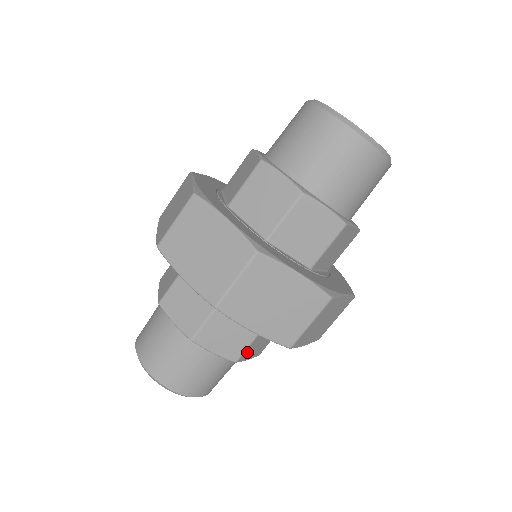
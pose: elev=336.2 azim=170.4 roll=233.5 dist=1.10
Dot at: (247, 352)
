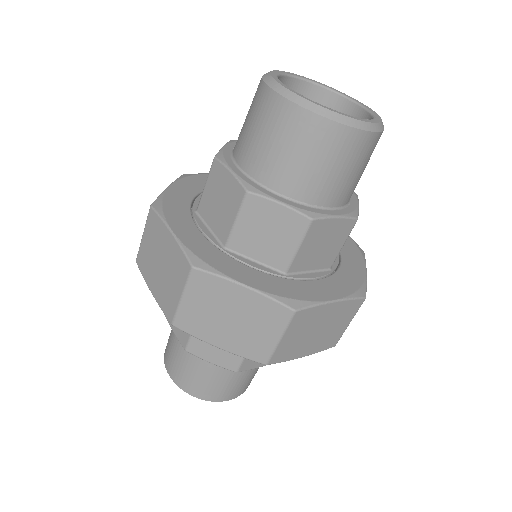
Dot at: occluded
